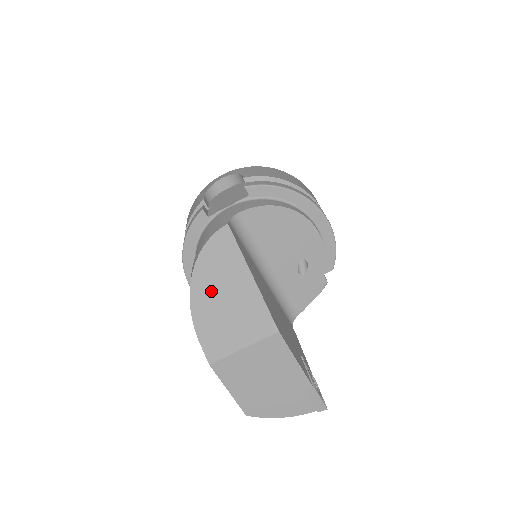
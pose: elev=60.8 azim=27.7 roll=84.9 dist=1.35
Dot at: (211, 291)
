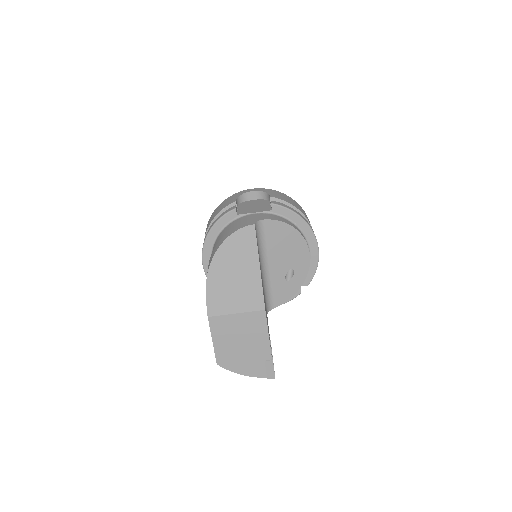
Dot at: (227, 266)
